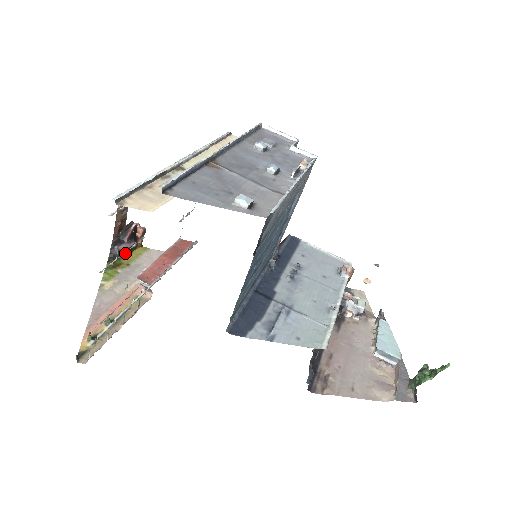
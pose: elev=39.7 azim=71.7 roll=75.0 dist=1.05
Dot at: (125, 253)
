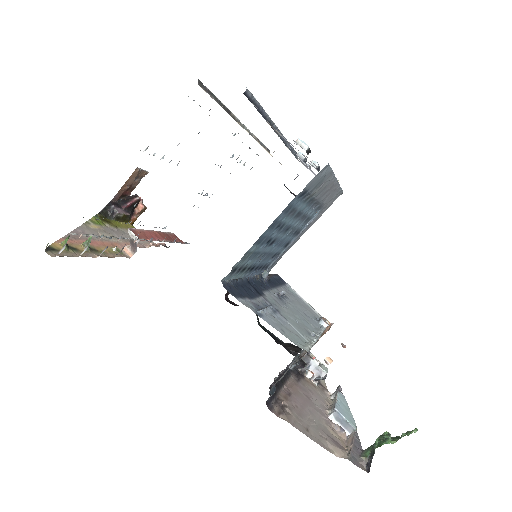
Dot at: (117, 217)
